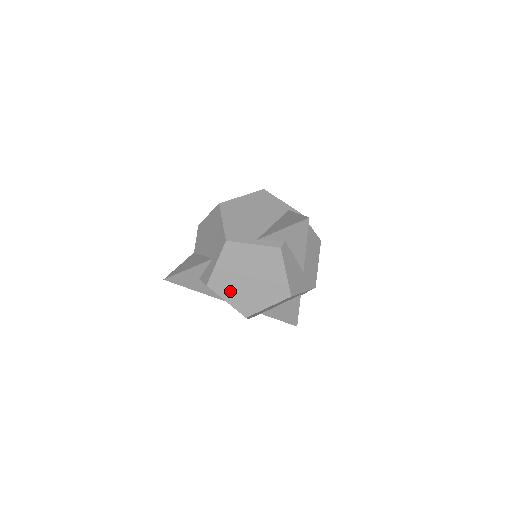
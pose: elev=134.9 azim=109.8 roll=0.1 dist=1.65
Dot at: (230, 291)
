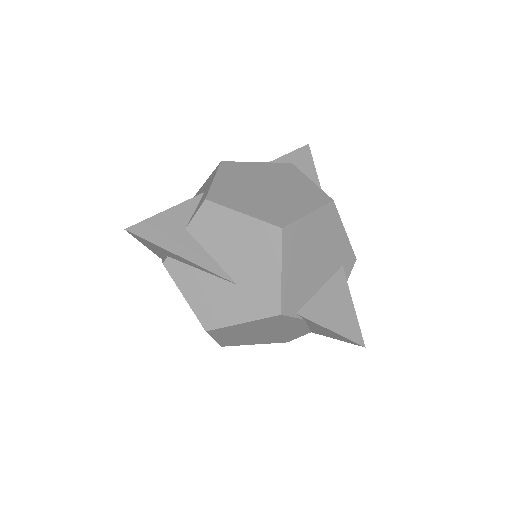
Dot at: (244, 202)
